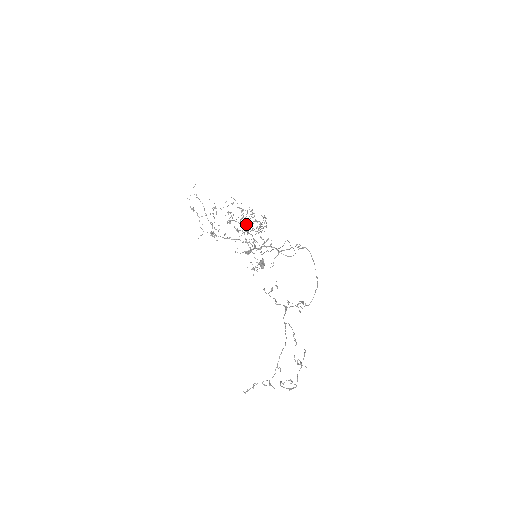
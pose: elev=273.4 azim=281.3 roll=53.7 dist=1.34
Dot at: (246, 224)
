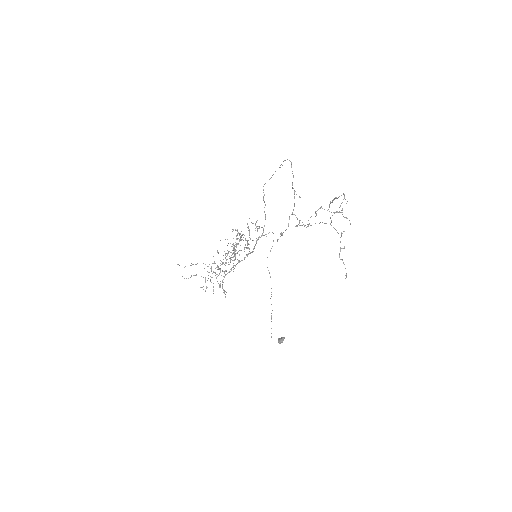
Dot at: (232, 260)
